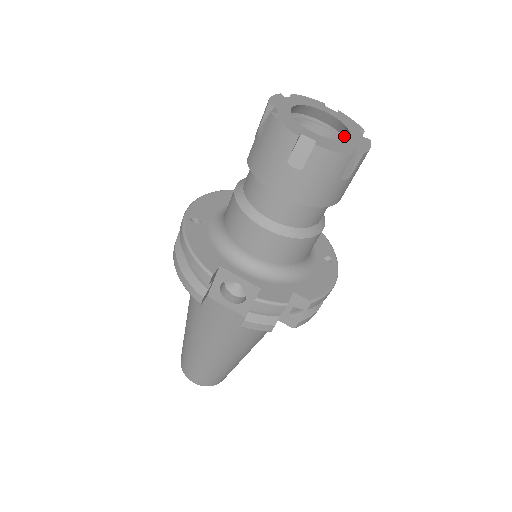
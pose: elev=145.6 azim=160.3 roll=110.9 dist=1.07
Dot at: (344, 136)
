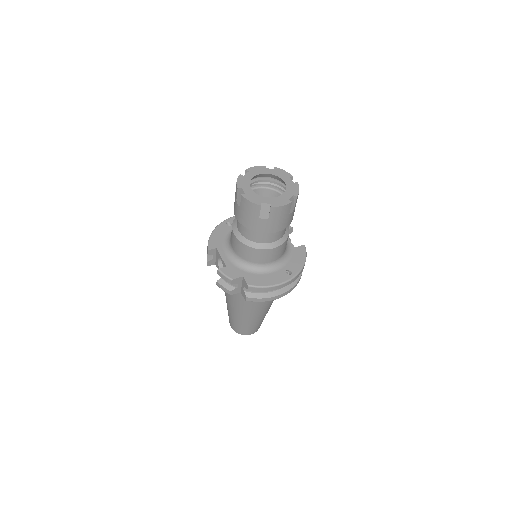
Dot at: occluded
